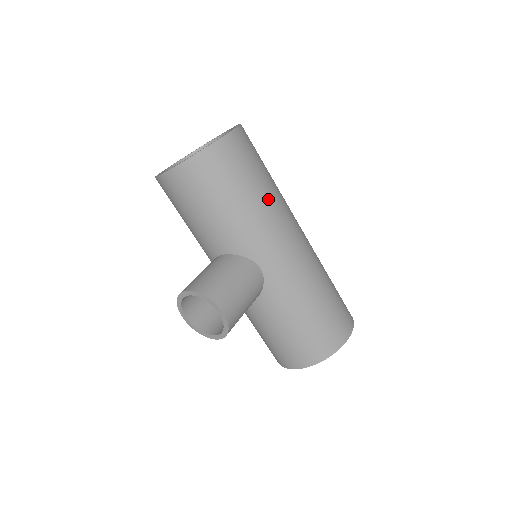
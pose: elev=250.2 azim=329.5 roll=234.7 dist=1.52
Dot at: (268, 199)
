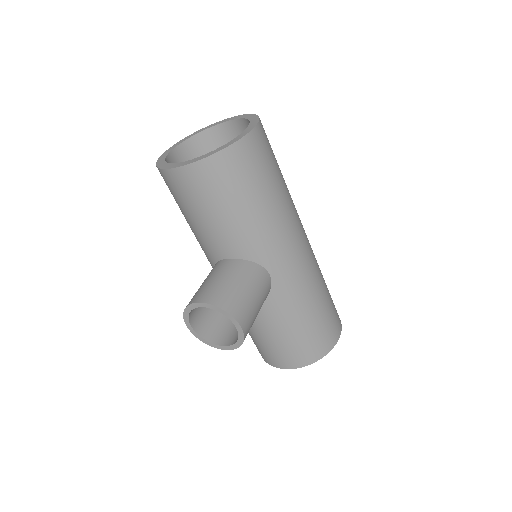
Dot at: (283, 202)
